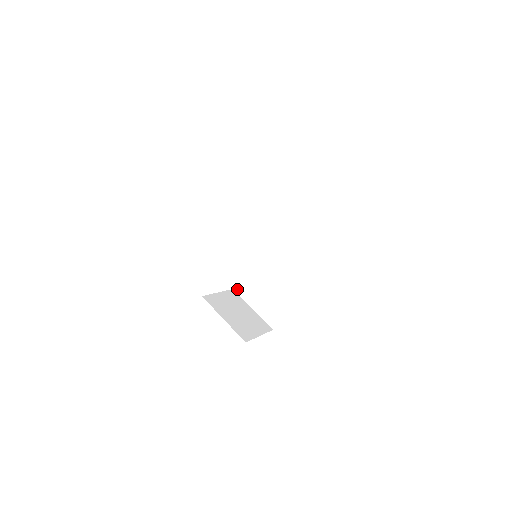
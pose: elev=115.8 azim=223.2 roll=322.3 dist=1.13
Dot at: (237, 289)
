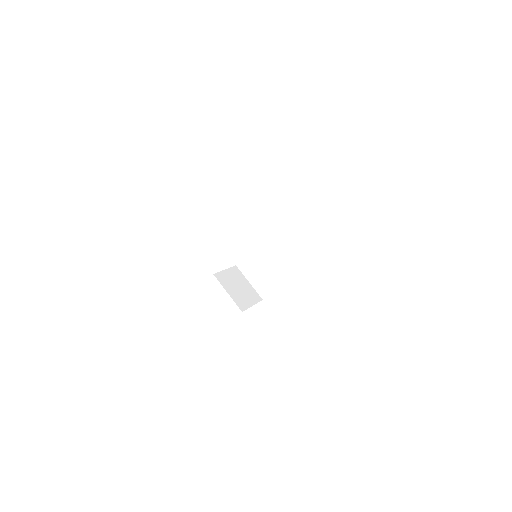
Dot at: (239, 266)
